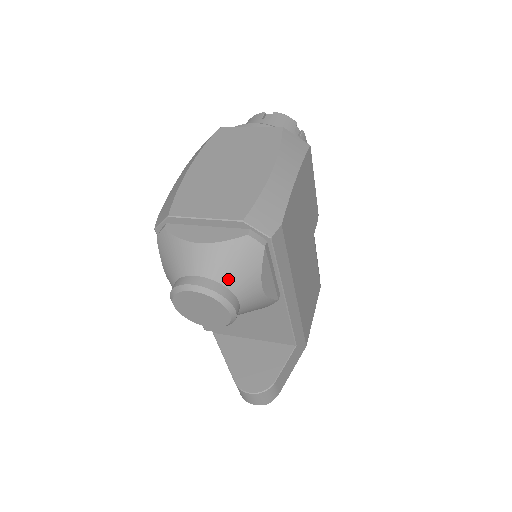
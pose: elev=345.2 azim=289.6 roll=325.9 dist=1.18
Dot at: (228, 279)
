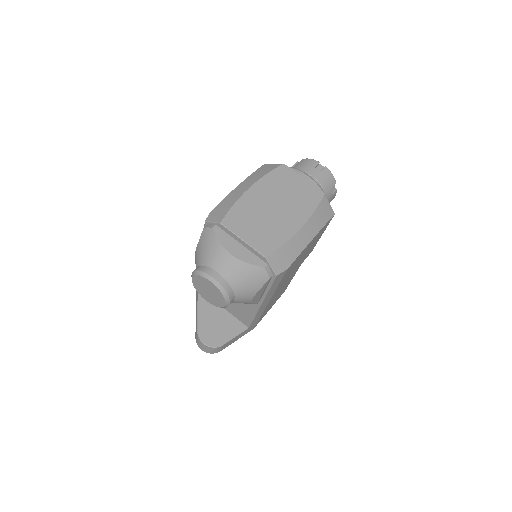
Dot at: (236, 285)
